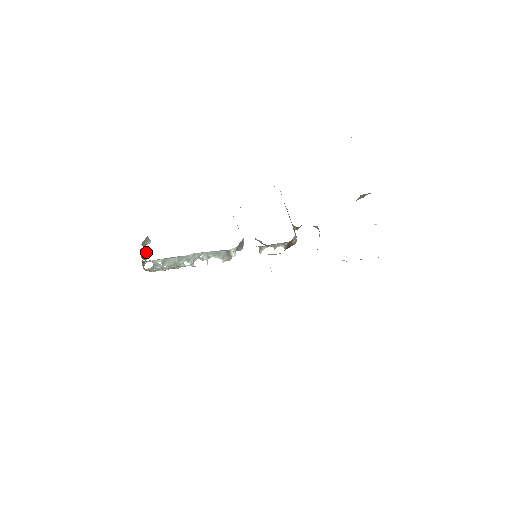
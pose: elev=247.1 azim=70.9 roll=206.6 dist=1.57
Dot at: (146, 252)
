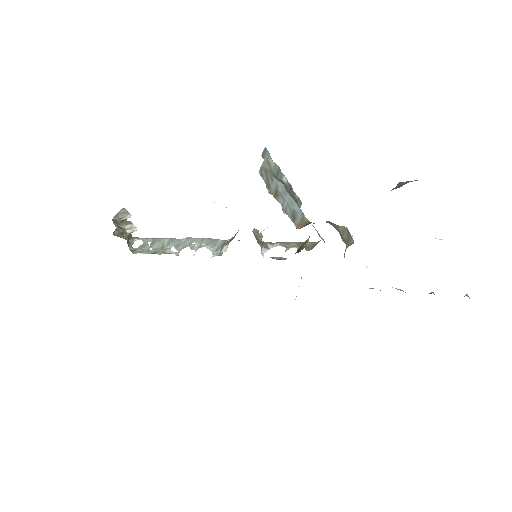
Dot at: (130, 227)
